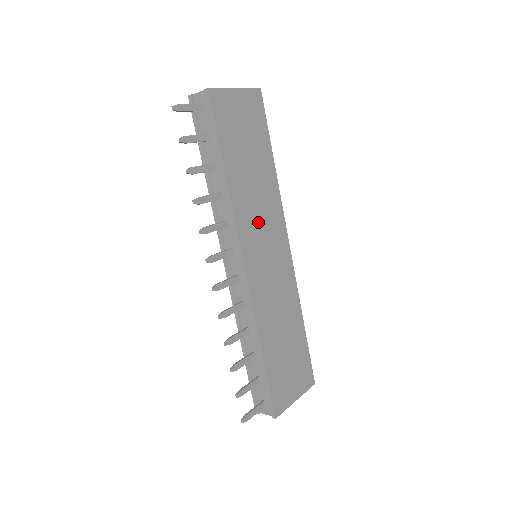
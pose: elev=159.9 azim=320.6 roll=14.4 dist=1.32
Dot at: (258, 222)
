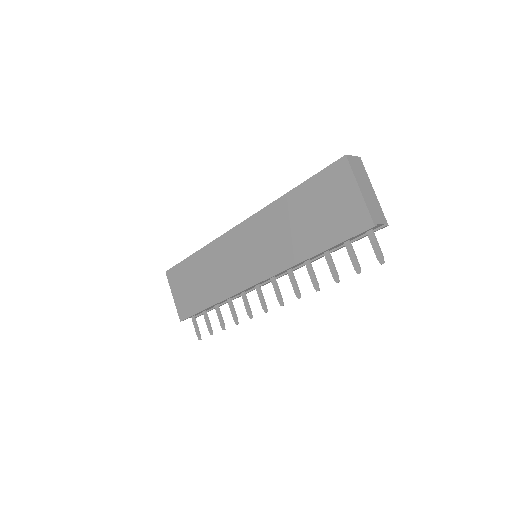
Dot at: occluded
